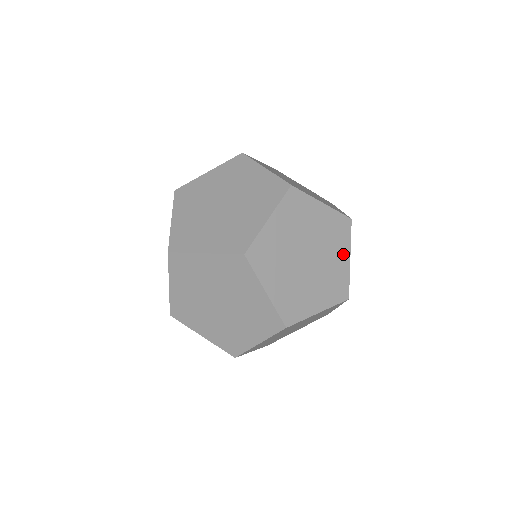
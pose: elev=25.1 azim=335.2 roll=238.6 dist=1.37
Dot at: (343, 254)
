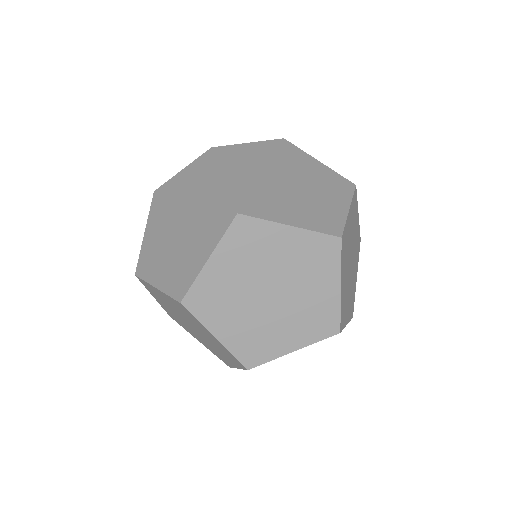
Dot at: (328, 283)
